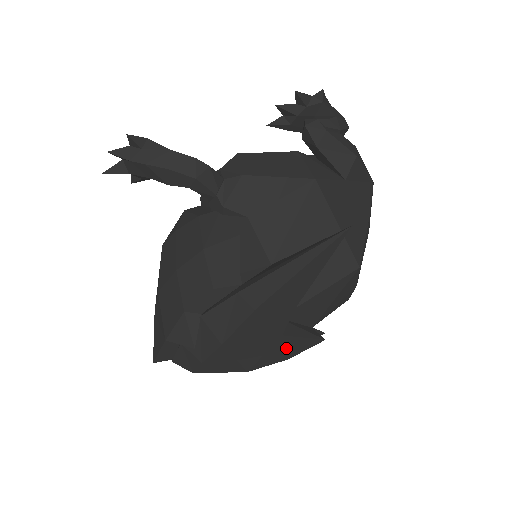
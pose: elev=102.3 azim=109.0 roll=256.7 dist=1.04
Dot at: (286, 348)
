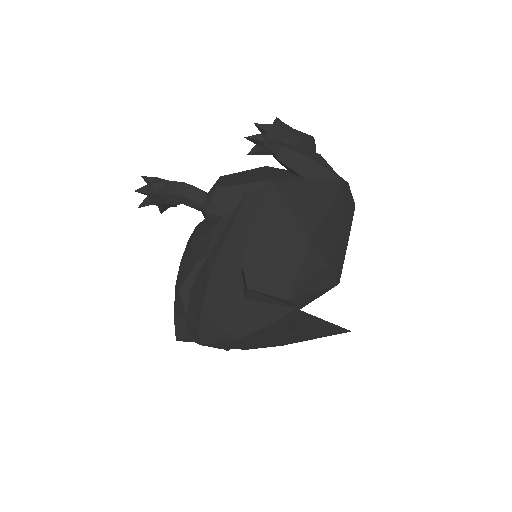
Dot at: (257, 314)
